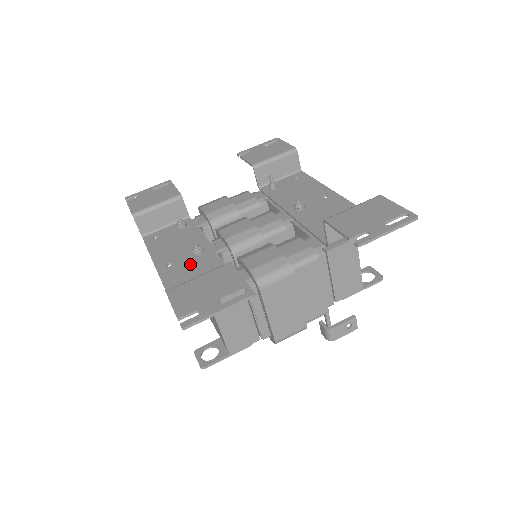
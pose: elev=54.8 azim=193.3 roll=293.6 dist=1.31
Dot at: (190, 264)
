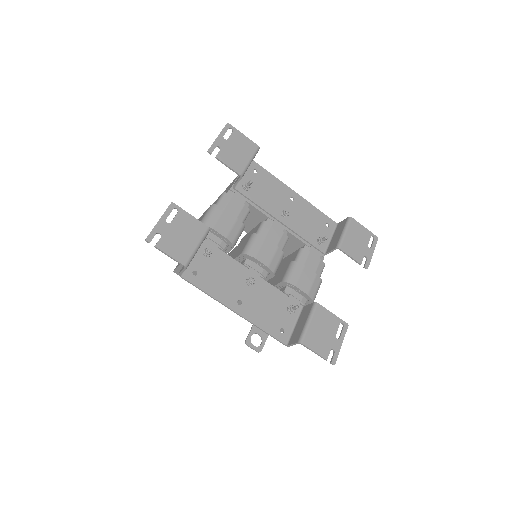
Dot at: (256, 297)
